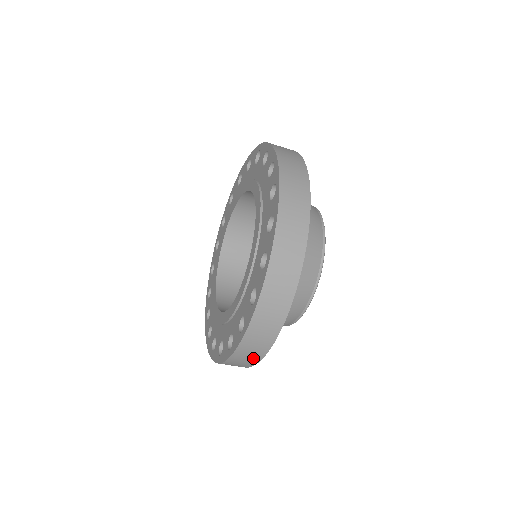
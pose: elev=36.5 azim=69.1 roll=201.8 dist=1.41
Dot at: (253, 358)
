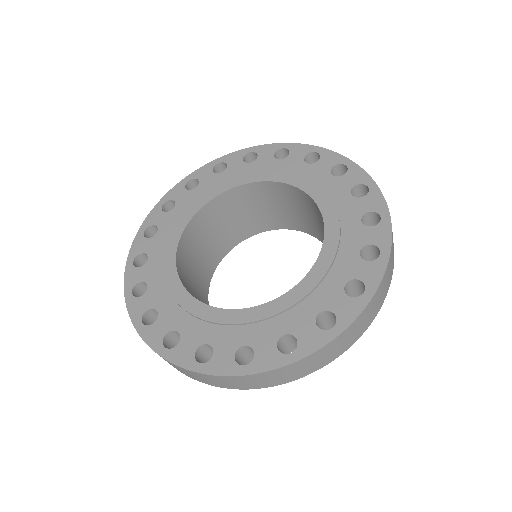
Dot at: (215, 383)
